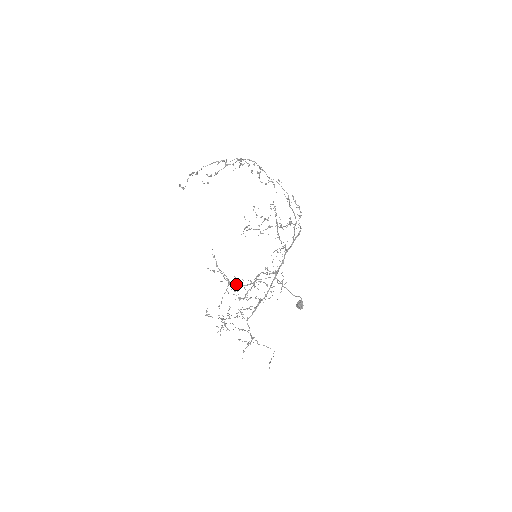
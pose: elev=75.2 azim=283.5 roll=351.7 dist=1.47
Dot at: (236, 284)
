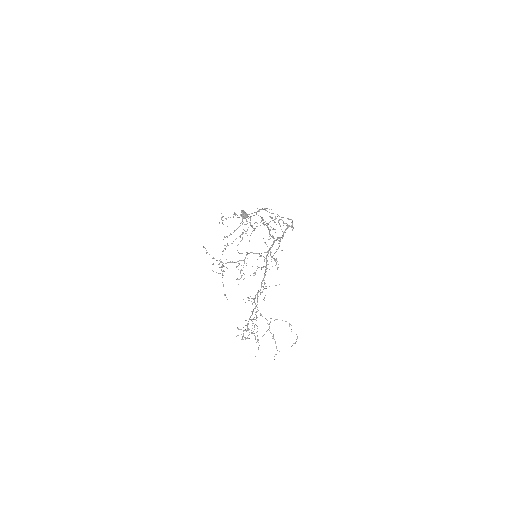
Dot at: (227, 262)
